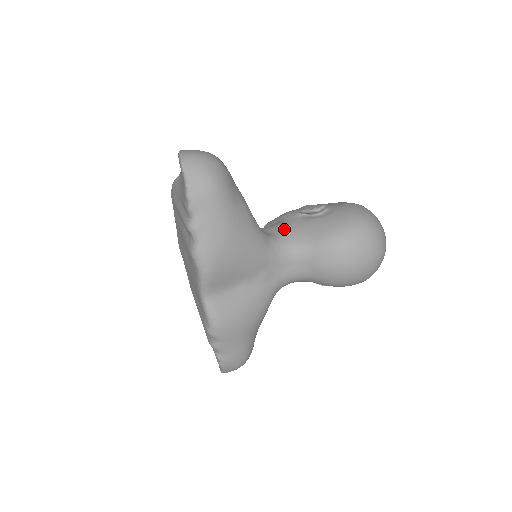
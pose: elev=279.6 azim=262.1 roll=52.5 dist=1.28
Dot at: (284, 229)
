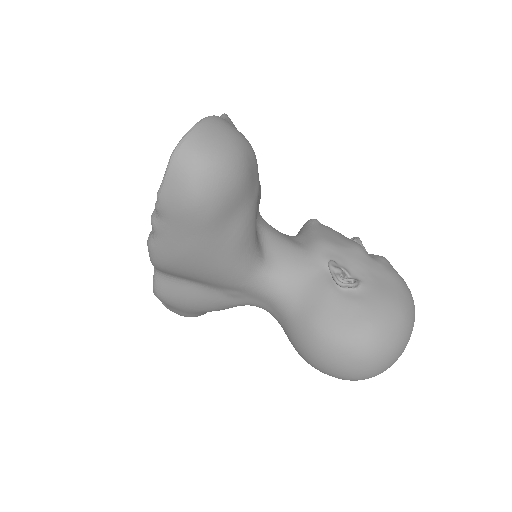
Dot at: (291, 267)
